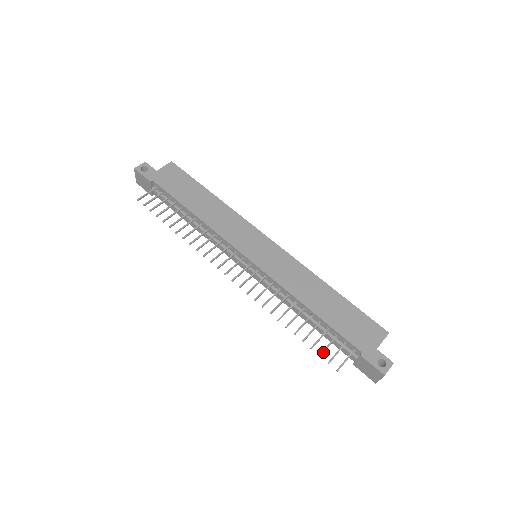
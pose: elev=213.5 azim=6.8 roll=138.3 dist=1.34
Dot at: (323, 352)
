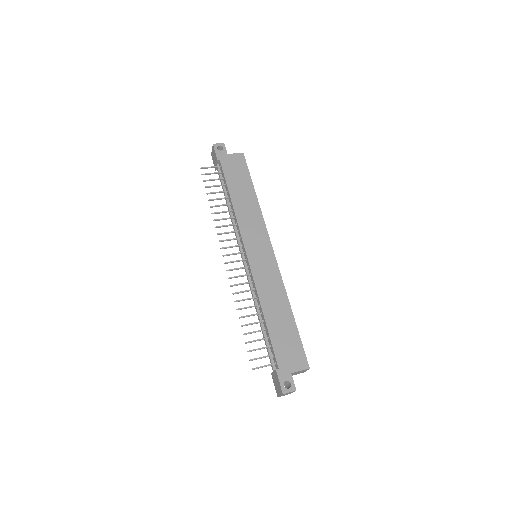
Dot at: occluded
